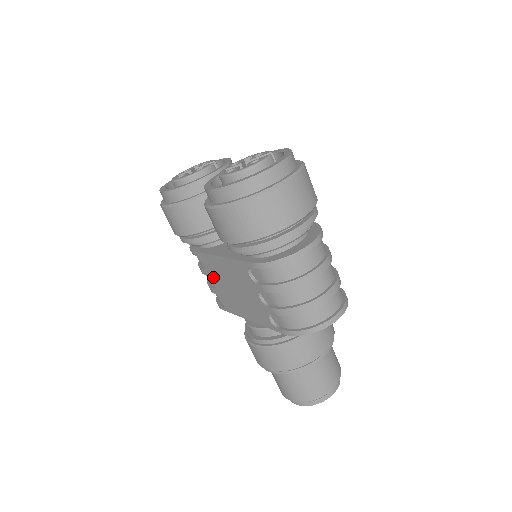
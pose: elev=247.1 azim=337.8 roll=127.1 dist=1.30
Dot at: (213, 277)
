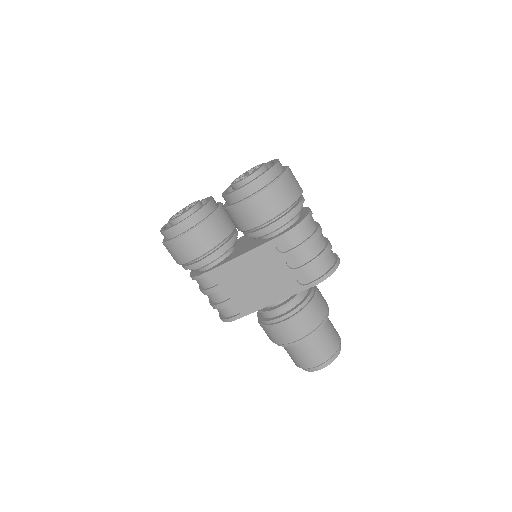
Dot at: (229, 286)
